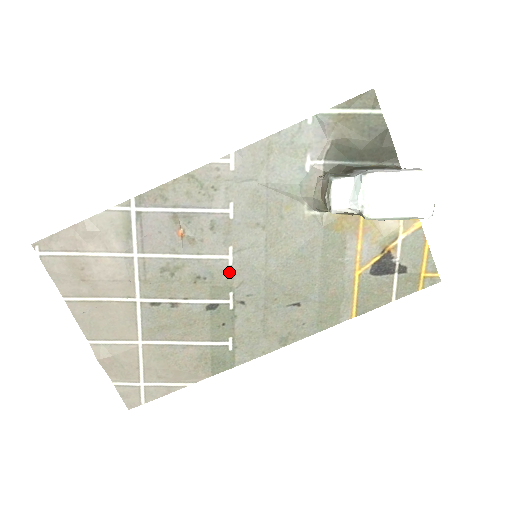
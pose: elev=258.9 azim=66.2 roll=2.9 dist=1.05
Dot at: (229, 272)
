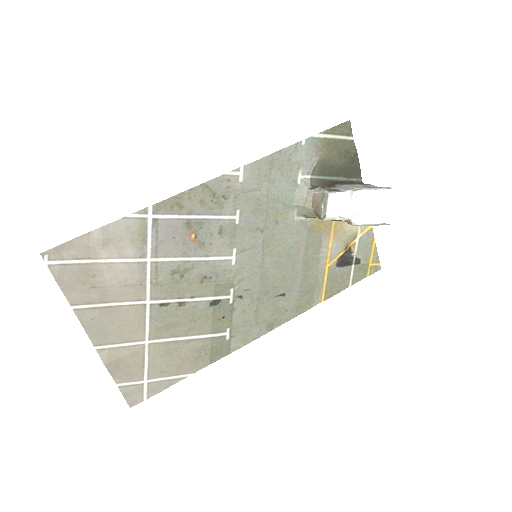
Dot at: (232, 271)
